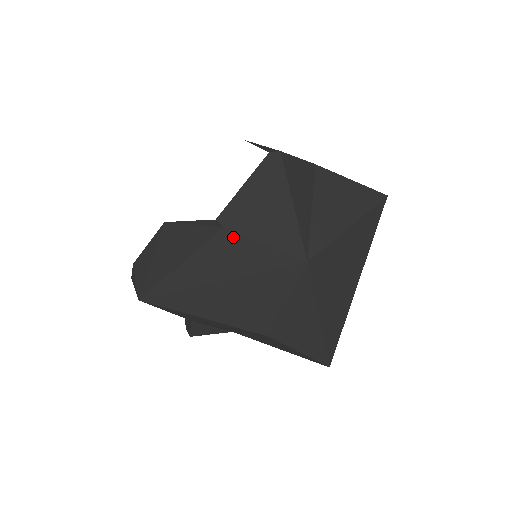
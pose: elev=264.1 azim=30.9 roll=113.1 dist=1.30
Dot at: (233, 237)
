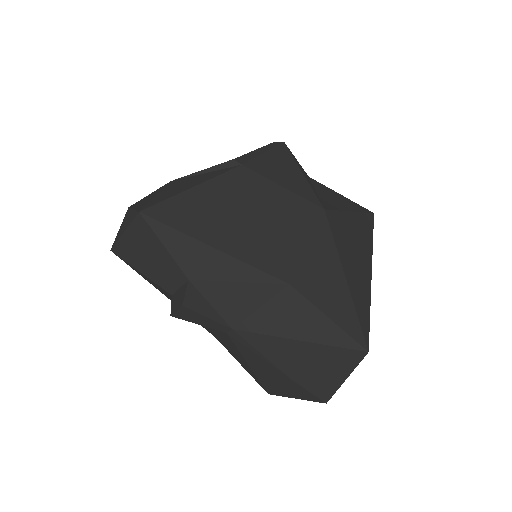
Dot at: (250, 174)
